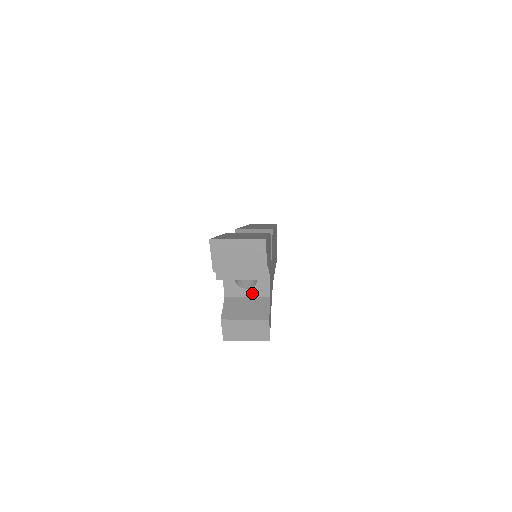
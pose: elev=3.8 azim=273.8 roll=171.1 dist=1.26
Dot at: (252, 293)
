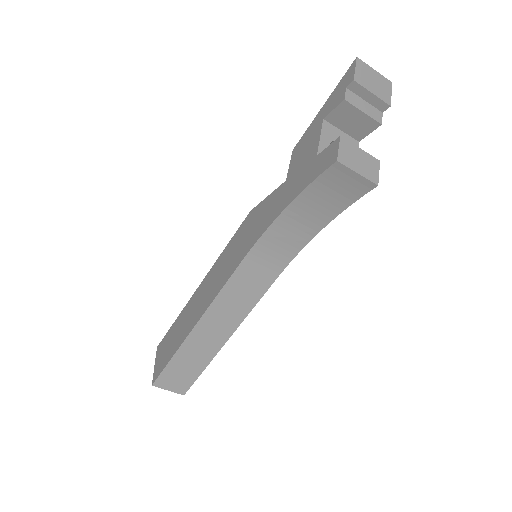
Dot at: occluded
